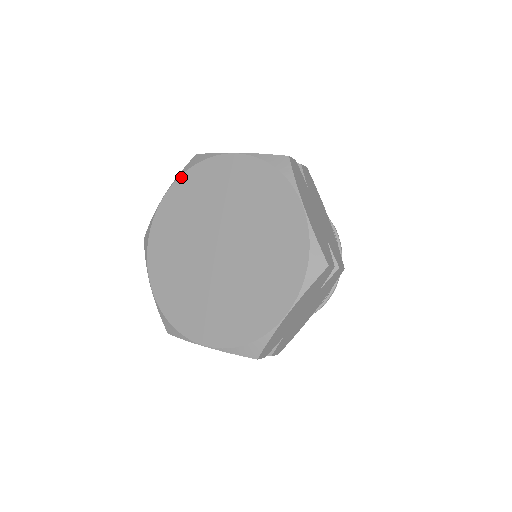
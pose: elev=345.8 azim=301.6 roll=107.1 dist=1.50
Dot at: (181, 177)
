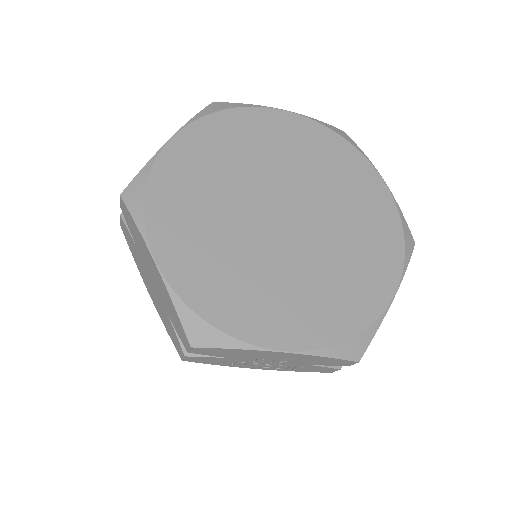
Dot at: (203, 119)
